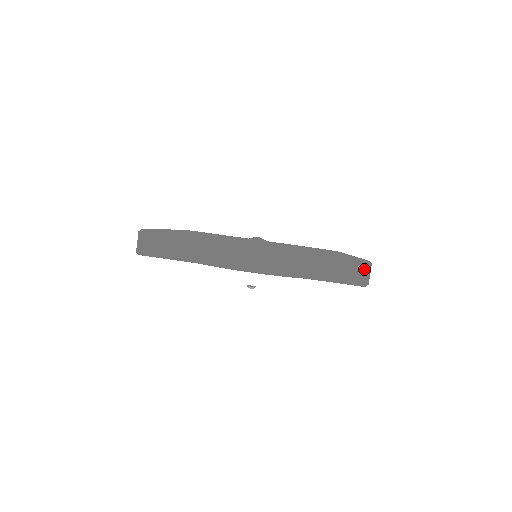
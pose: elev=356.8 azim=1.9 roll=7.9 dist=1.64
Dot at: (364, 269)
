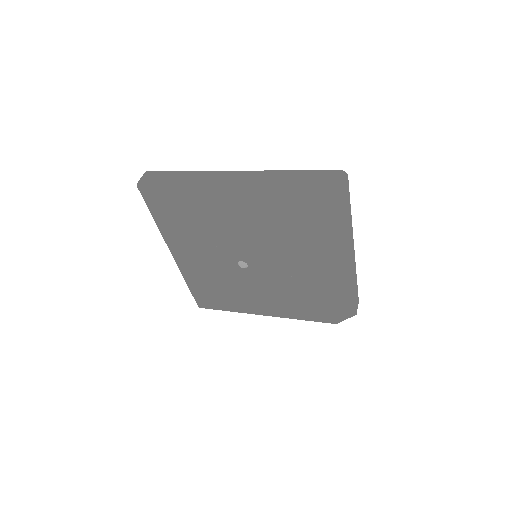
Dot at: (338, 174)
